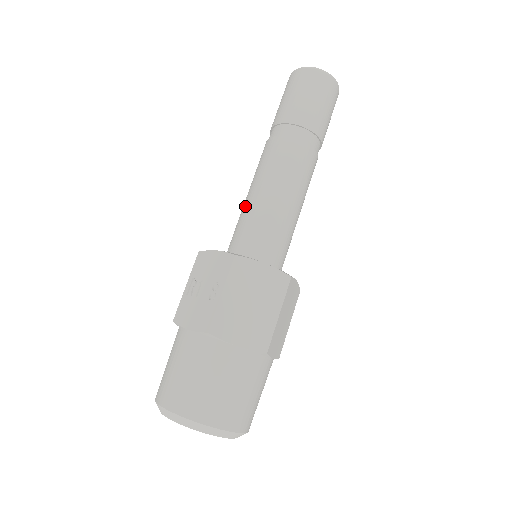
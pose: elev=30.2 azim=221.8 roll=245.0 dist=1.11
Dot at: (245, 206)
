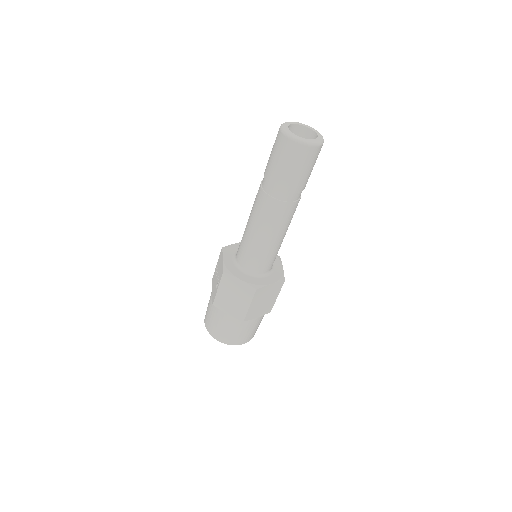
Dot at: (245, 228)
